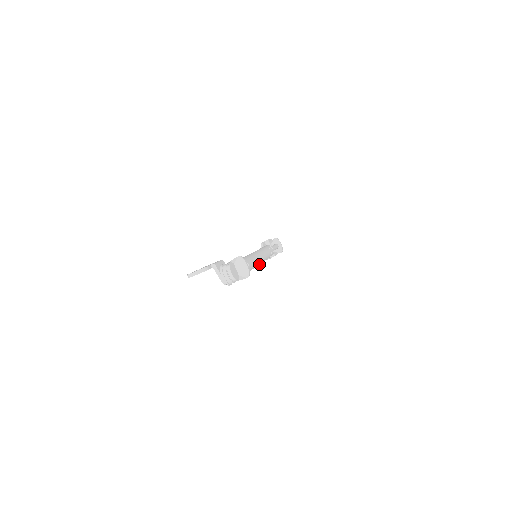
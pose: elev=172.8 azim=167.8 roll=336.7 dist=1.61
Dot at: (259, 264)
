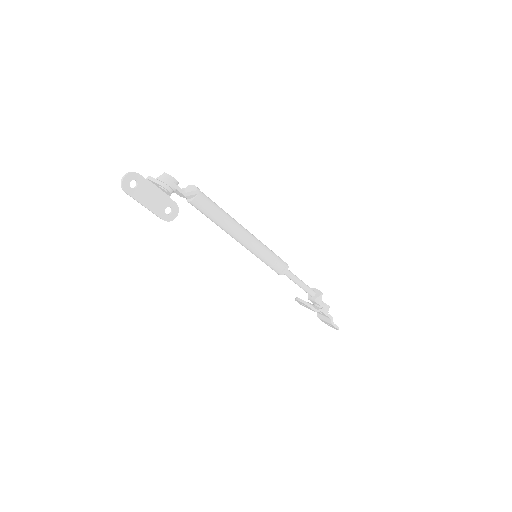
Dot at: (240, 229)
